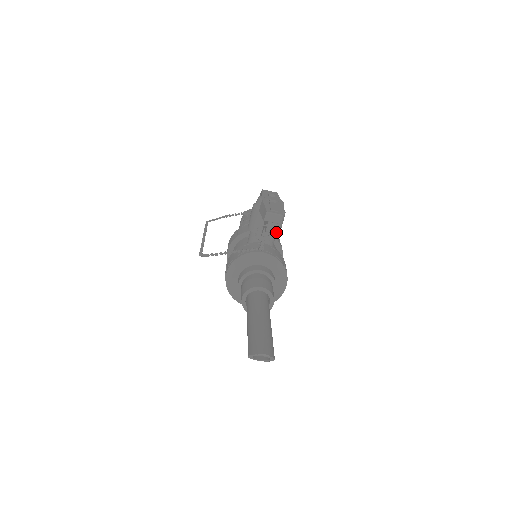
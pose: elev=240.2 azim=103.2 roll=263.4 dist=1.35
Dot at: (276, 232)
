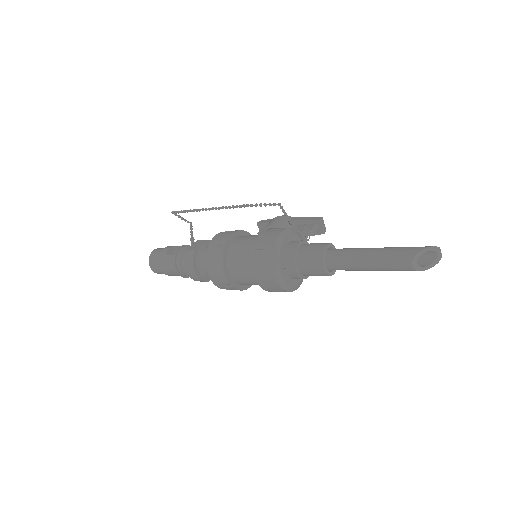
Dot at: occluded
